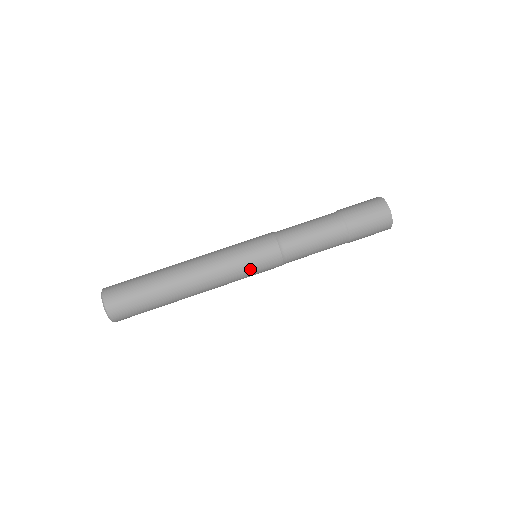
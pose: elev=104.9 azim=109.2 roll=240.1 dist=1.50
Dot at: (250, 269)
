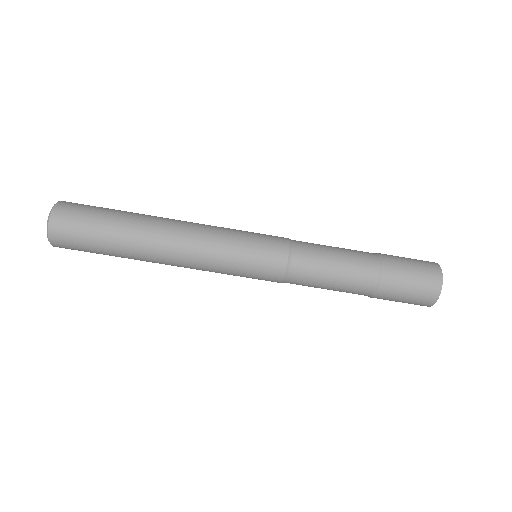
Dot at: (241, 263)
